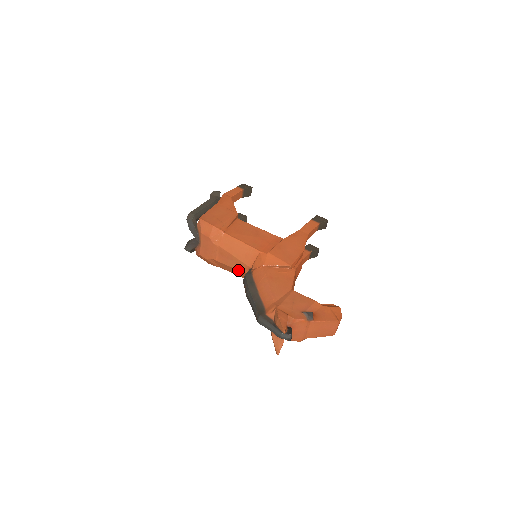
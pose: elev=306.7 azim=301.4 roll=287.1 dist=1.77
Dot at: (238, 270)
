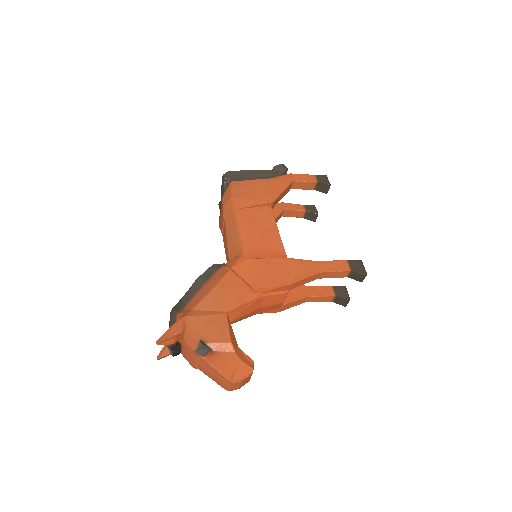
Dot at: (226, 257)
